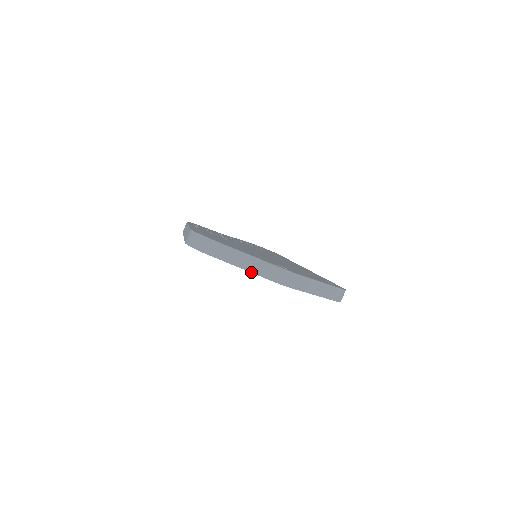
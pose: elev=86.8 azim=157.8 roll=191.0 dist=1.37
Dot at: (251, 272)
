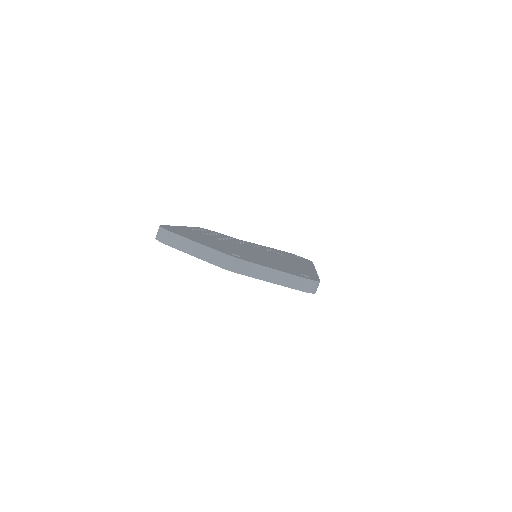
Dot at: occluded
